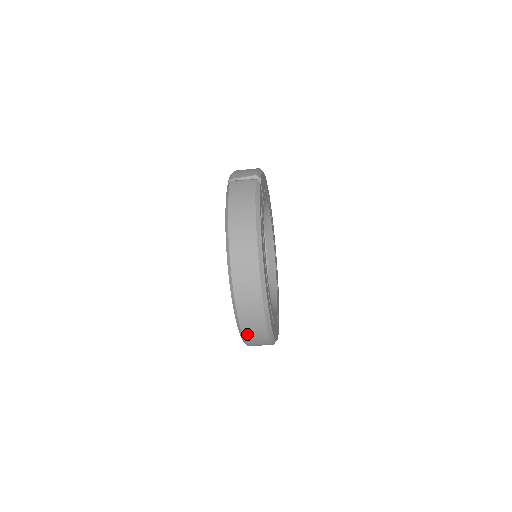
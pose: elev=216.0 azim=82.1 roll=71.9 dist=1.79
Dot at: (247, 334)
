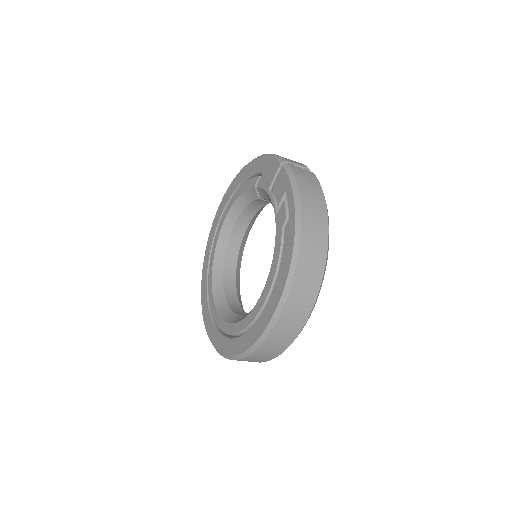
Dot at: (267, 344)
